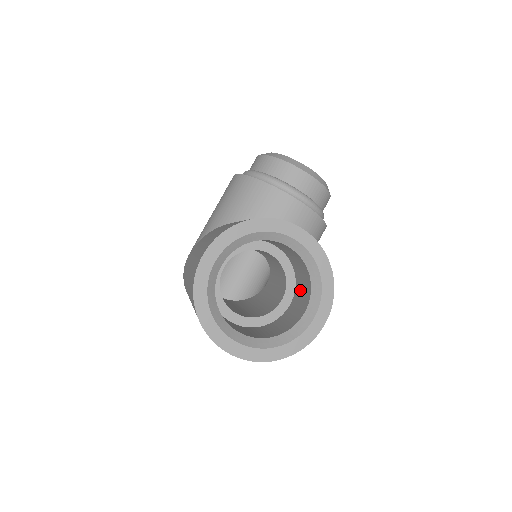
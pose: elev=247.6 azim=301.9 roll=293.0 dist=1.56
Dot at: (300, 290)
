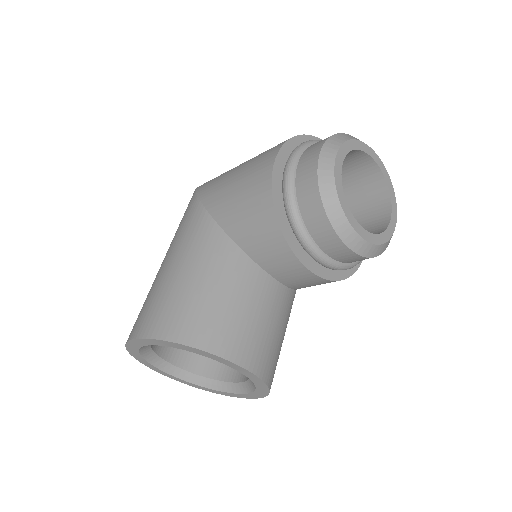
Dot at: occluded
